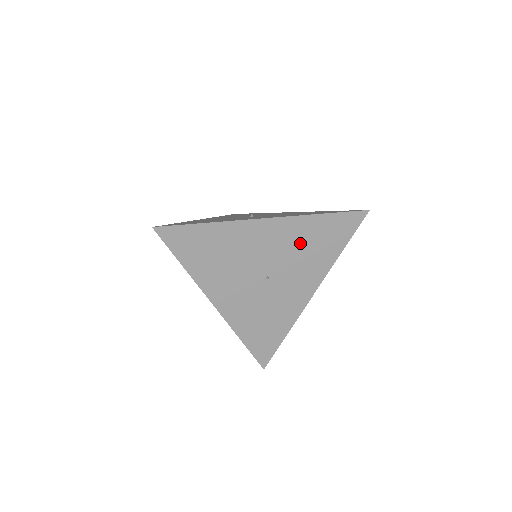
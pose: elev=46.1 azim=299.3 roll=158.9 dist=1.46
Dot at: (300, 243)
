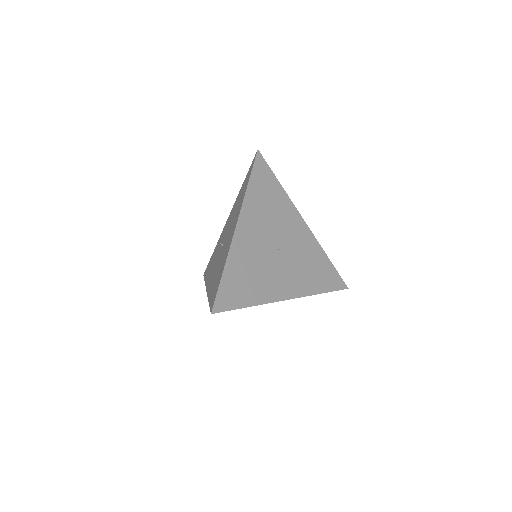
Dot at: (308, 257)
